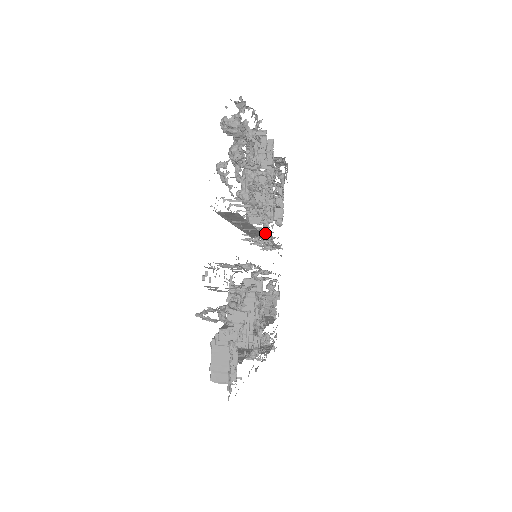
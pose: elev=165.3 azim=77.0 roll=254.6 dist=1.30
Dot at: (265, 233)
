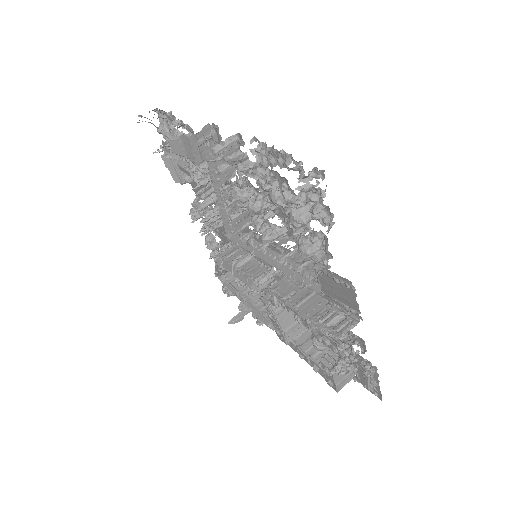
Dot at: occluded
